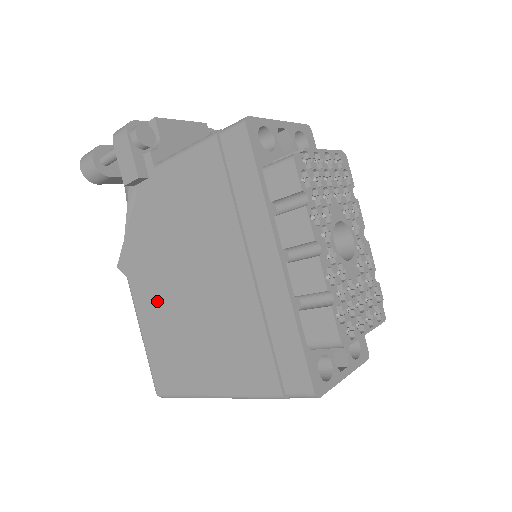
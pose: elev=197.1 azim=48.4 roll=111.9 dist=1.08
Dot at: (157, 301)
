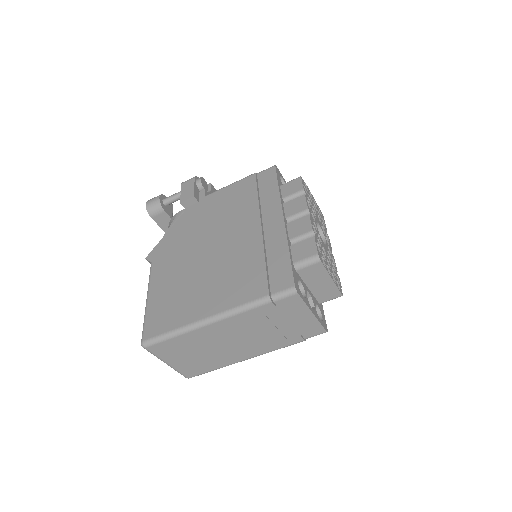
Dot at: (174, 269)
